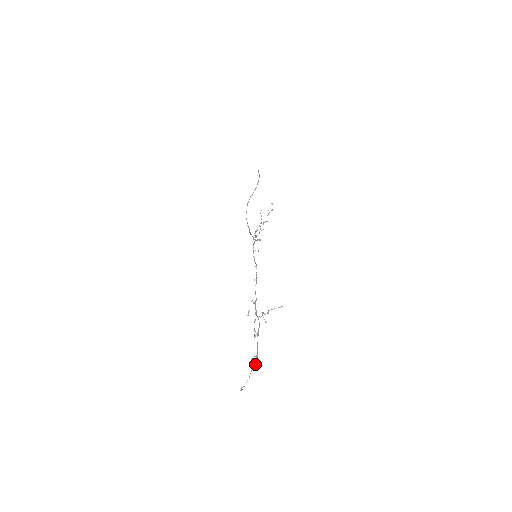
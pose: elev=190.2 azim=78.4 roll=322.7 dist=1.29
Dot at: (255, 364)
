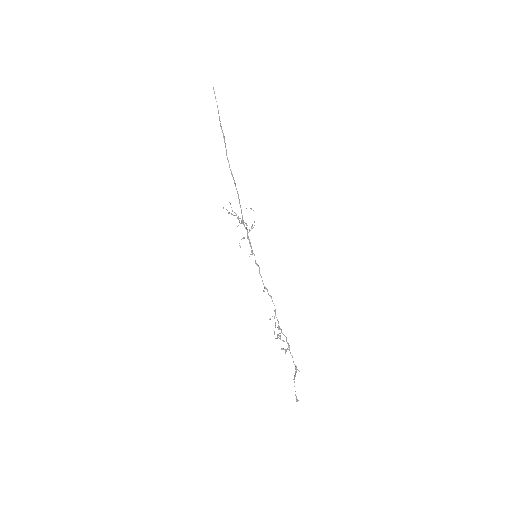
Dot at: occluded
